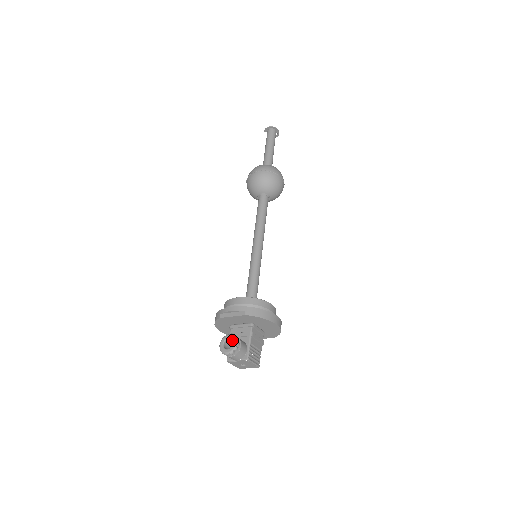
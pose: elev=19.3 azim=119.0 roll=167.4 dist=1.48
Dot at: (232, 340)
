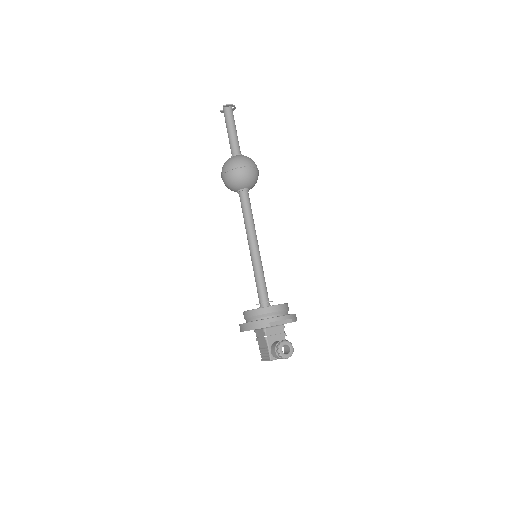
Dot at: (289, 346)
